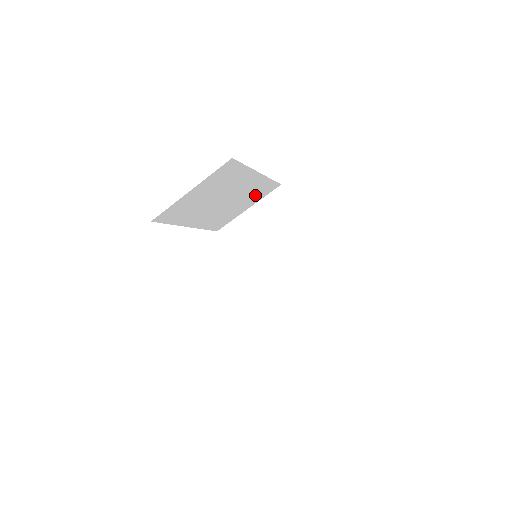
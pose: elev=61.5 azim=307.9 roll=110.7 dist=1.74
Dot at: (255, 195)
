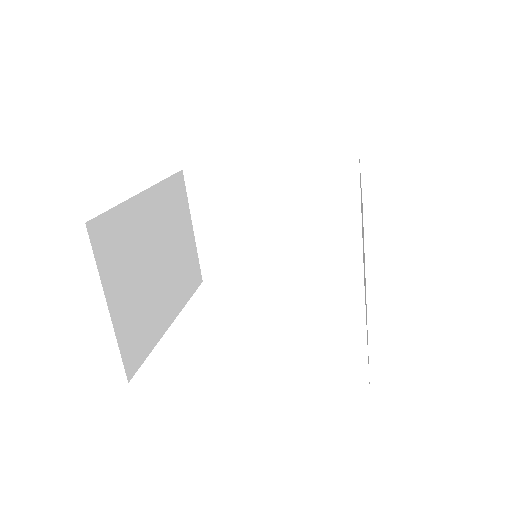
Dot at: (177, 211)
